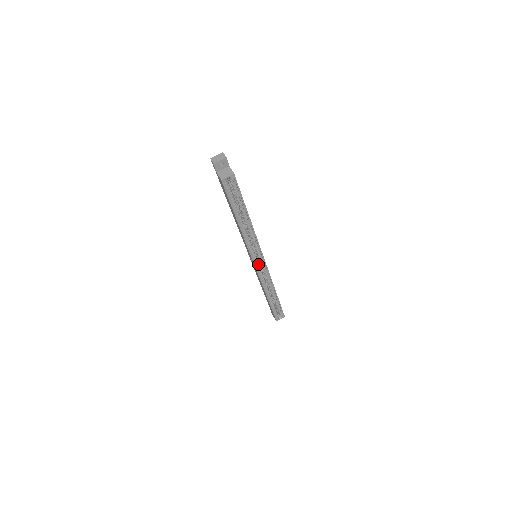
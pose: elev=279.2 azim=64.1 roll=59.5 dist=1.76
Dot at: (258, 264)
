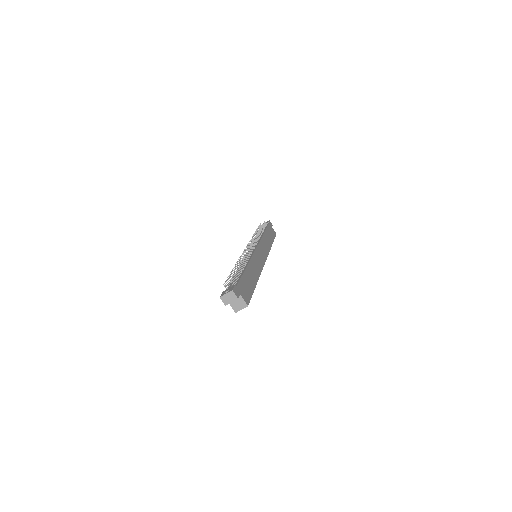
Dot at: occluded
